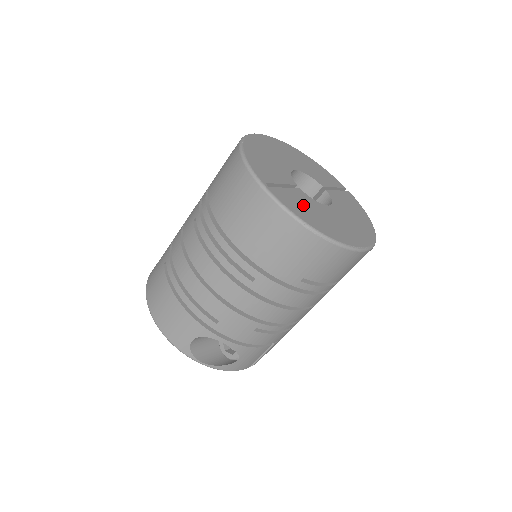
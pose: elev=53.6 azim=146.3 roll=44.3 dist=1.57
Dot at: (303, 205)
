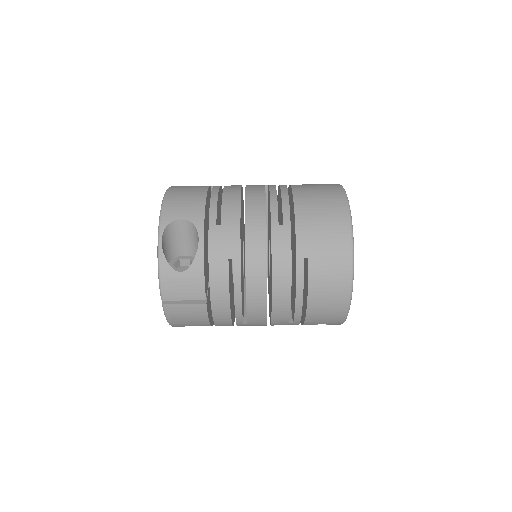
Dot at: occluded
